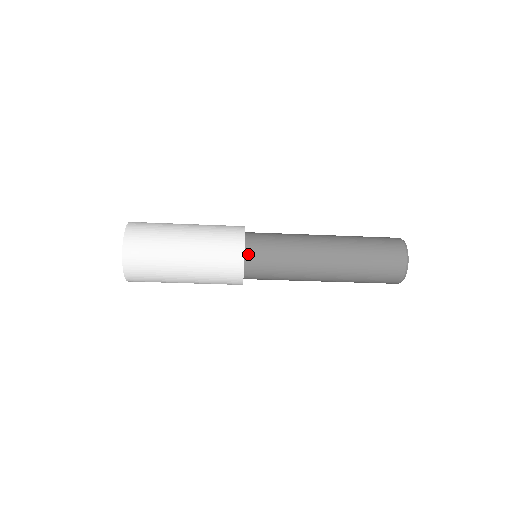
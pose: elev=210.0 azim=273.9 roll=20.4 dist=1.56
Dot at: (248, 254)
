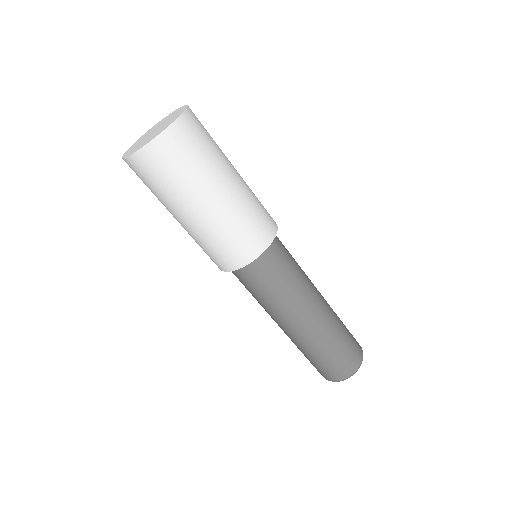
Dot at: (273, 240)
